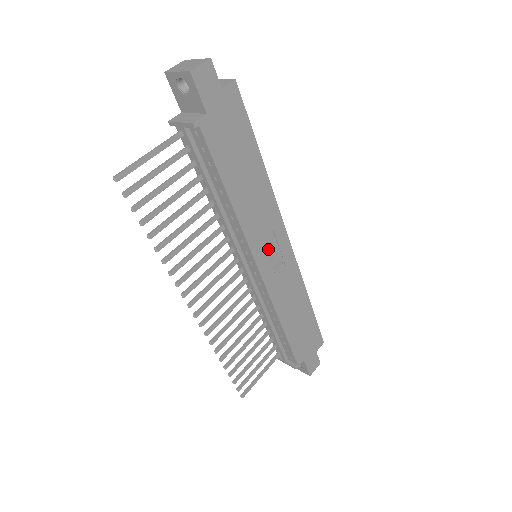
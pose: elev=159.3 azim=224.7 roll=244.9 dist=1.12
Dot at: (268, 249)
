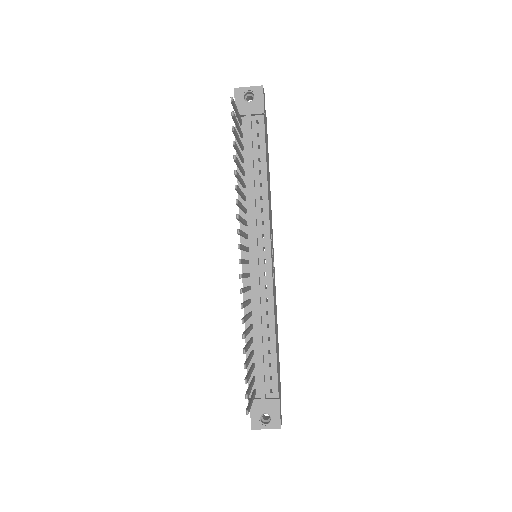
Dot at: occluded
